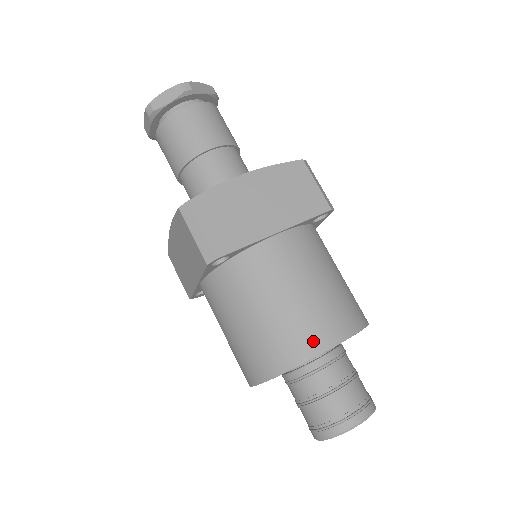
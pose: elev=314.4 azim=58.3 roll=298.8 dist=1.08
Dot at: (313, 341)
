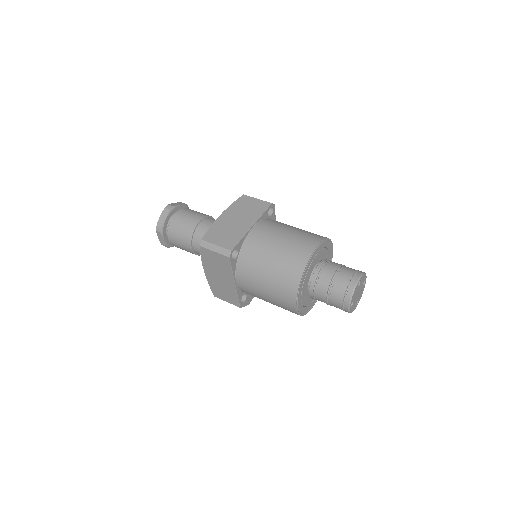
Dot at: (302, 254)
